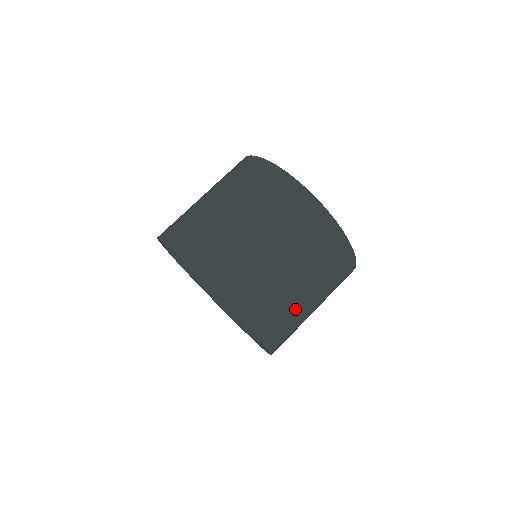
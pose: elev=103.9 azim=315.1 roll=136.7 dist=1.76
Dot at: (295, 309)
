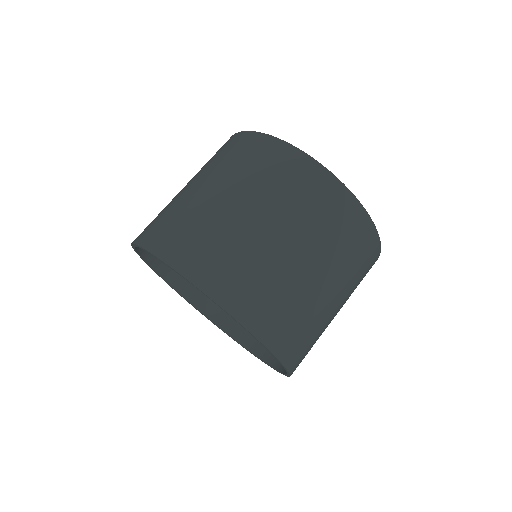
Dot at: occluded
